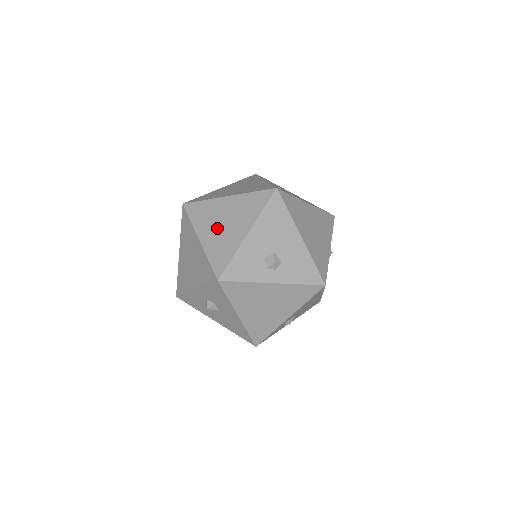
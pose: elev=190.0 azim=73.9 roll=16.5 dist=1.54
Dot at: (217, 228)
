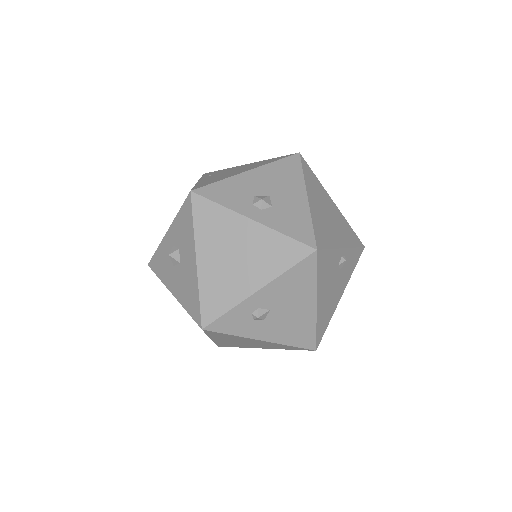
Dot at: (221, 174)
